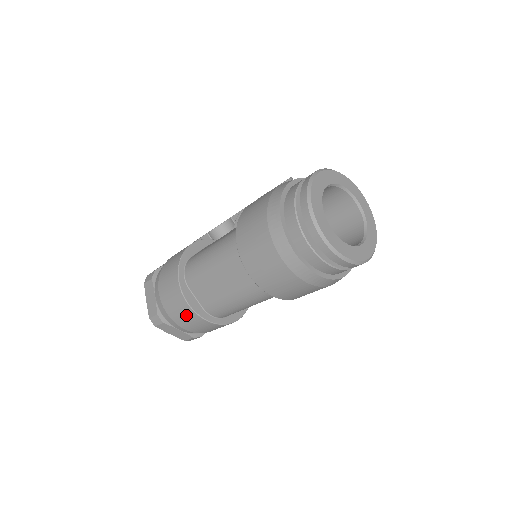
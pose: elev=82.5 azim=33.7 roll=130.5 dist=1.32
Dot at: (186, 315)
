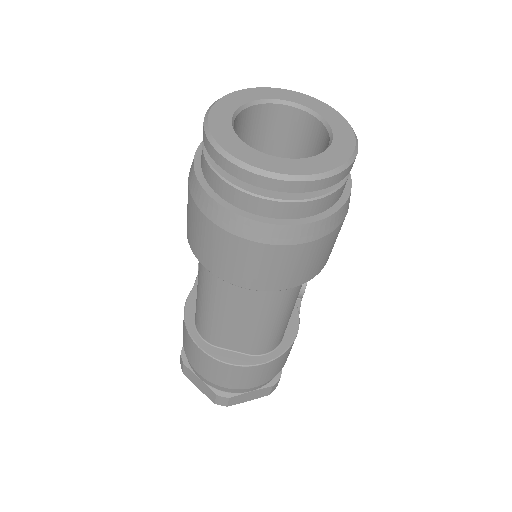
Dot at: (239, 375)
